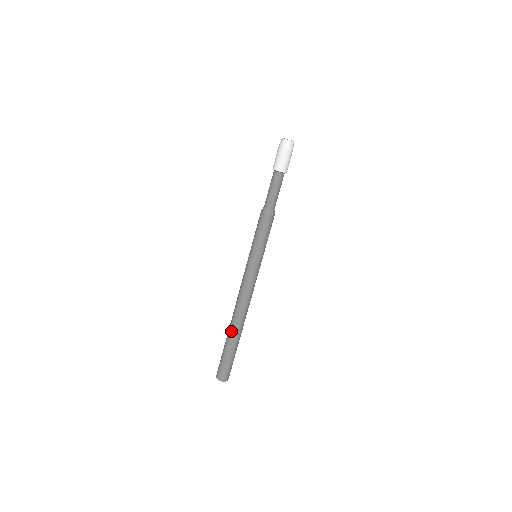
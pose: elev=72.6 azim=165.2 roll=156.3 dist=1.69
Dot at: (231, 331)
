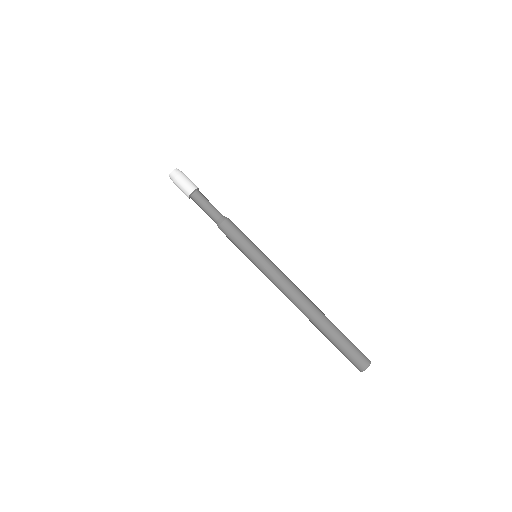
Dot at: (319, 320)
